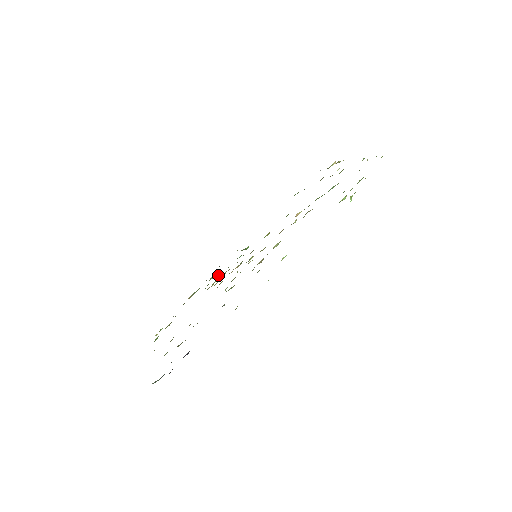
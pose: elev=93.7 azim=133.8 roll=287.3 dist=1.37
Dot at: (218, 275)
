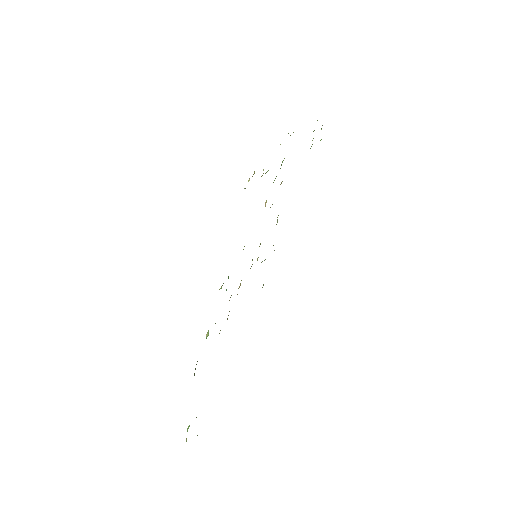
Dot at: (215, 323)
